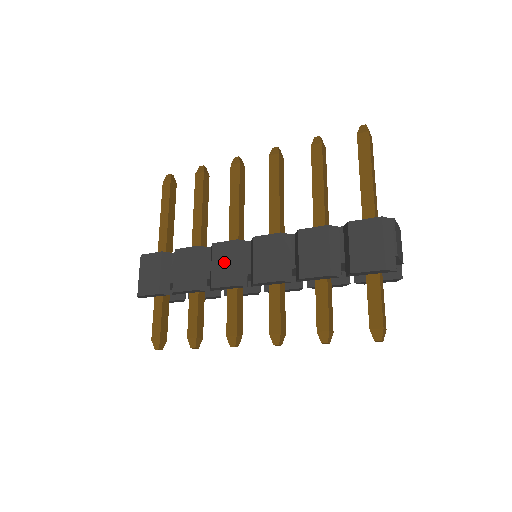
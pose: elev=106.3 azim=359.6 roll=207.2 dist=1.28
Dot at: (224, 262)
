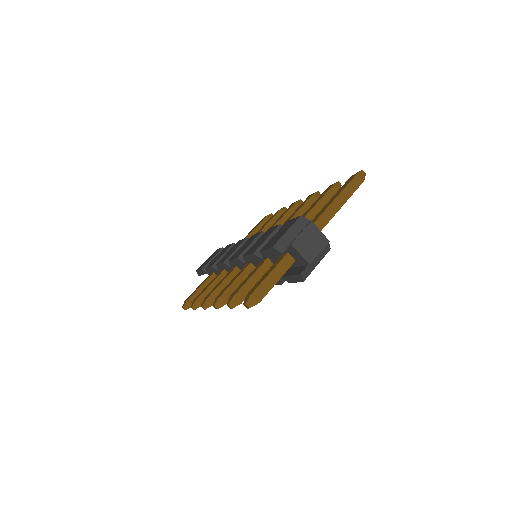
Dot at: (232, 250)
